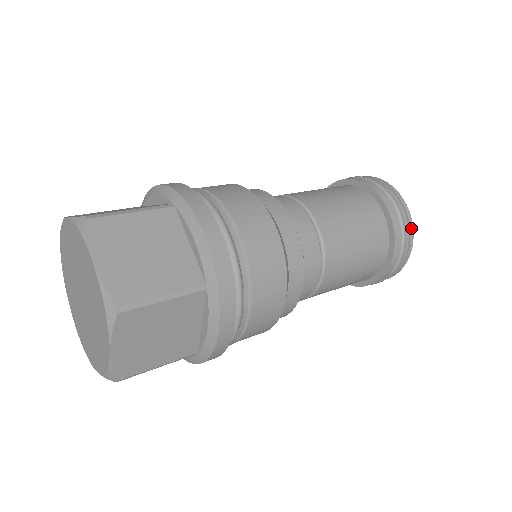
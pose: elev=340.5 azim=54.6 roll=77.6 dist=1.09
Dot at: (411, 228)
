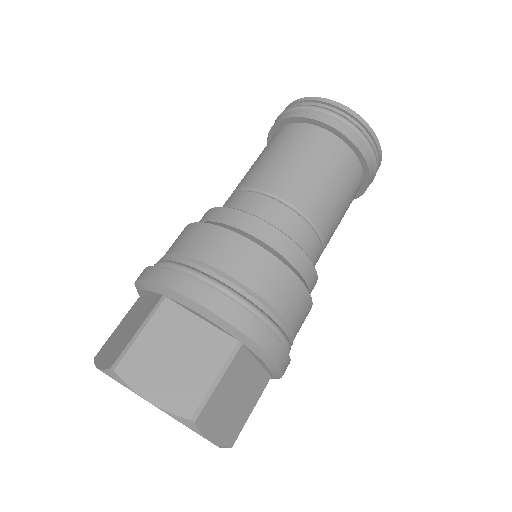
Dot at: (365, 125)
